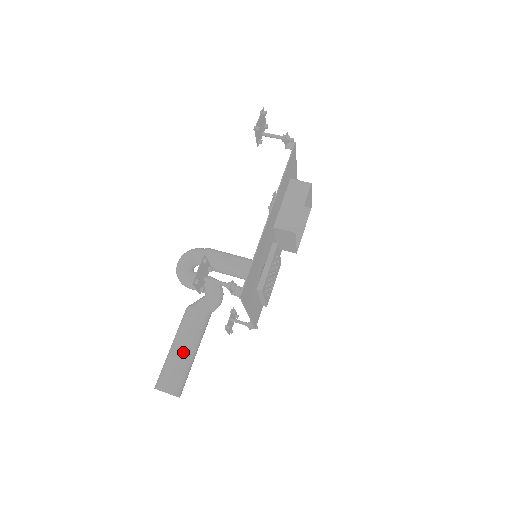
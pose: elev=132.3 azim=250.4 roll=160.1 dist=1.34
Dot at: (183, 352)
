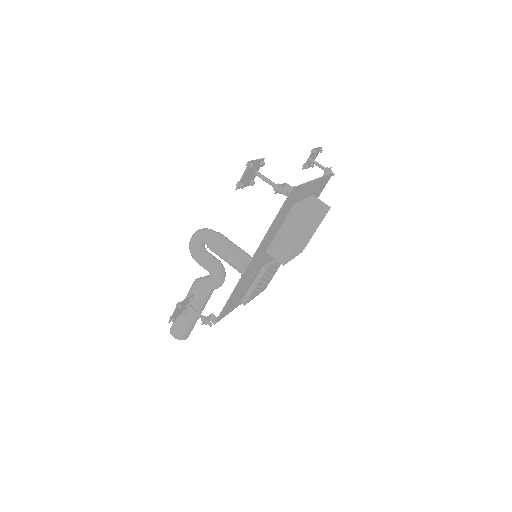
Dot at: (187, 317)
